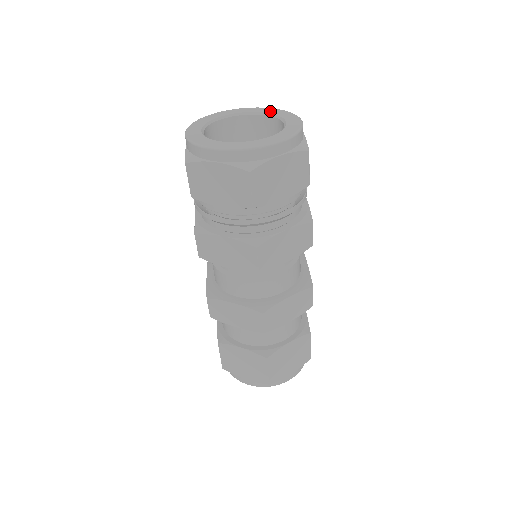
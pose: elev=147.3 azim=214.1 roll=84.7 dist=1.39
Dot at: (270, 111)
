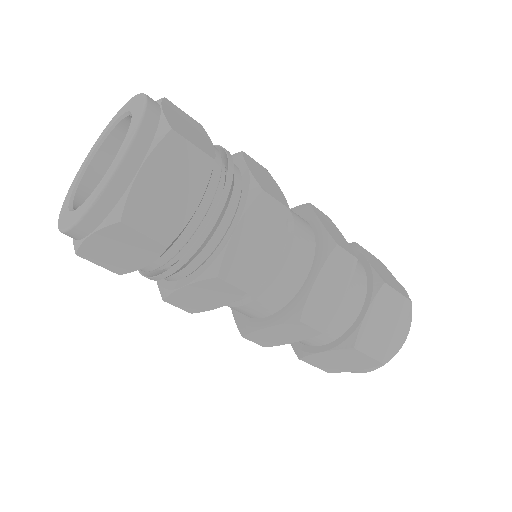
Dot at: (122, 112)
